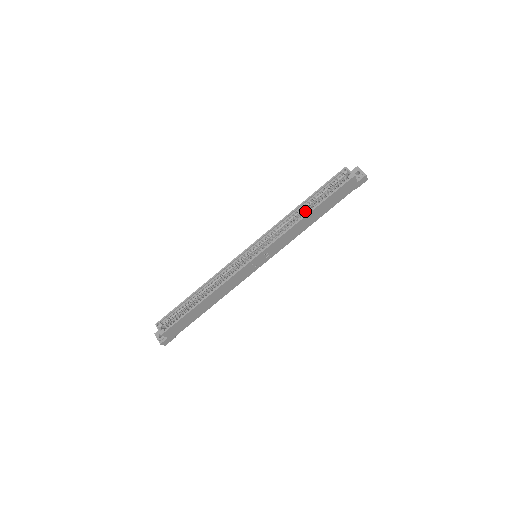
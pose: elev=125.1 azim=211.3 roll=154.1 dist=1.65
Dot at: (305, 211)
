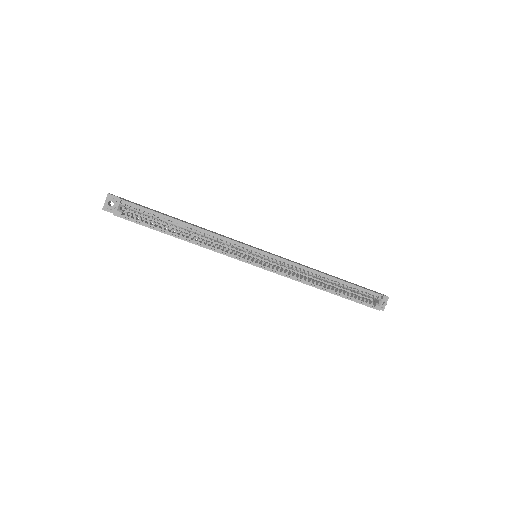
Dot at: occluded
